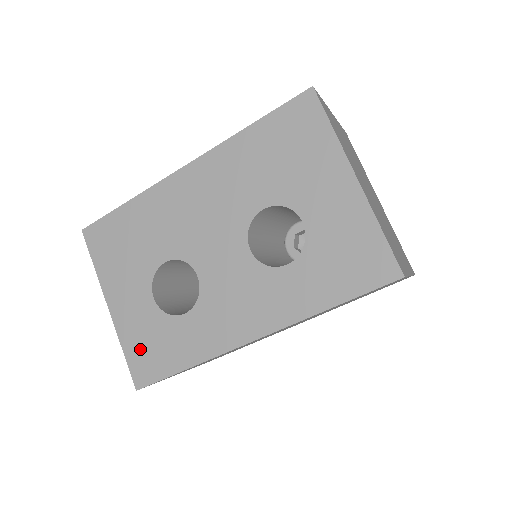
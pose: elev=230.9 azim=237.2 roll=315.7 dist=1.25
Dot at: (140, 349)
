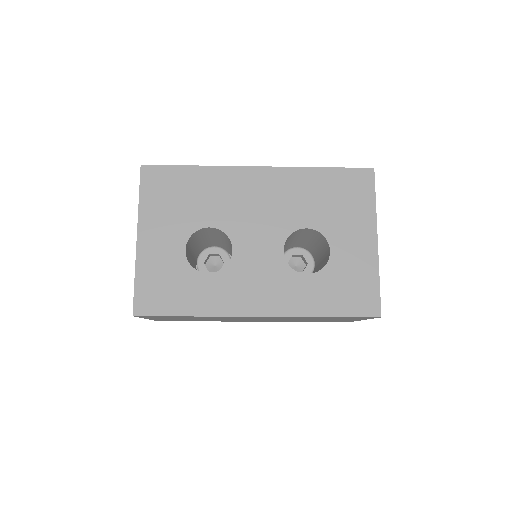
Dot at: (153, 284)
